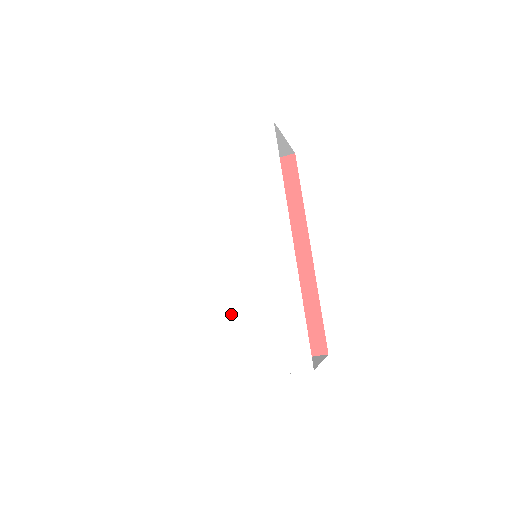
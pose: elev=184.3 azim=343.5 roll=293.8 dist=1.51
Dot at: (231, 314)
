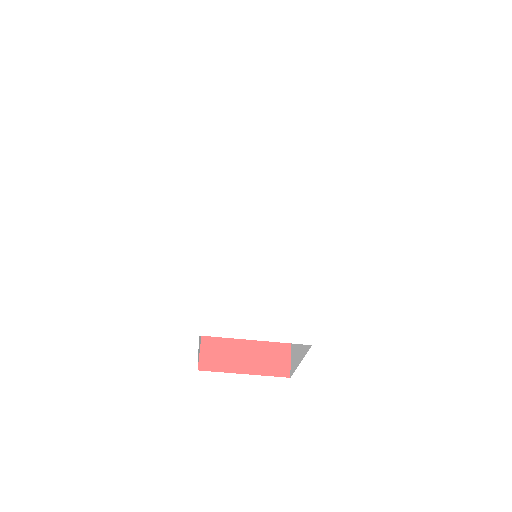
Dot at: (239, 276)
